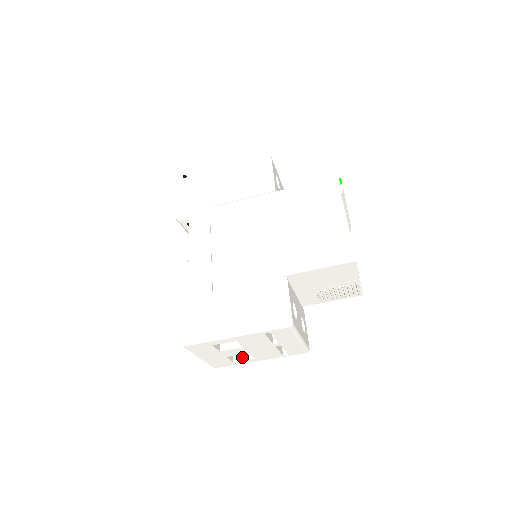
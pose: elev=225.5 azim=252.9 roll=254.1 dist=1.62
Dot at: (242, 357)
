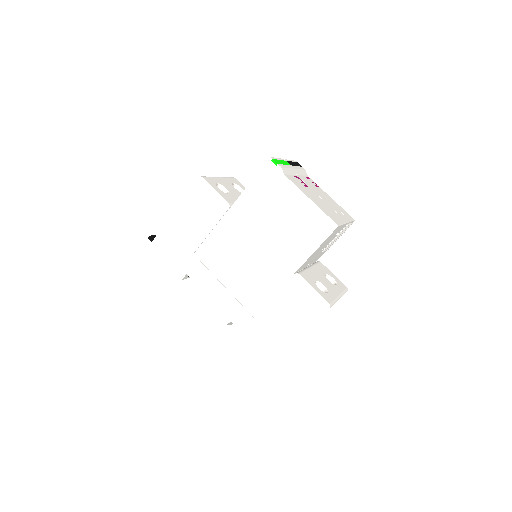
Dot at: occluded
